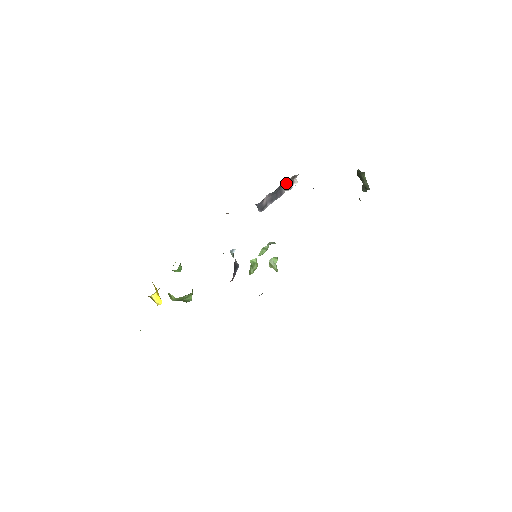
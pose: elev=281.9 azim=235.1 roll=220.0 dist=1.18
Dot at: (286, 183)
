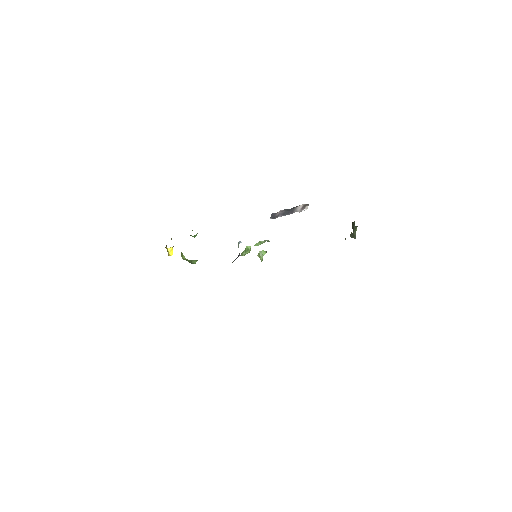
Dot at: (299, 206)
